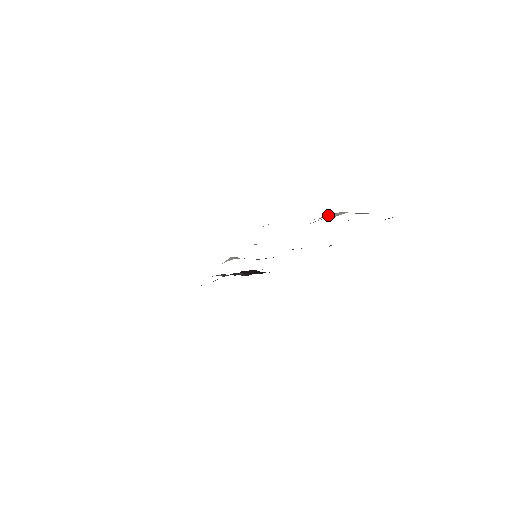
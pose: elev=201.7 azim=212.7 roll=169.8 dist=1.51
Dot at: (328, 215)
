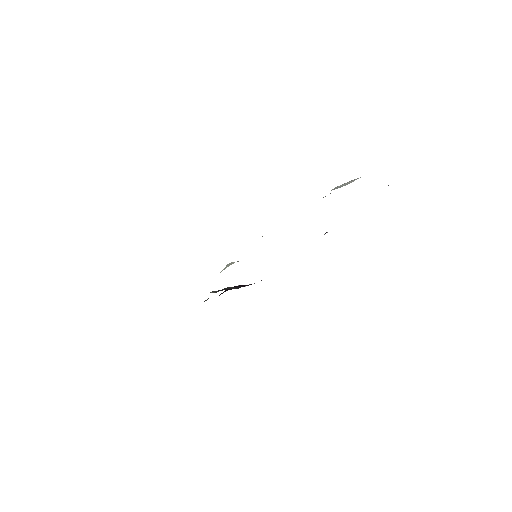
Dot at: (338, 186)
